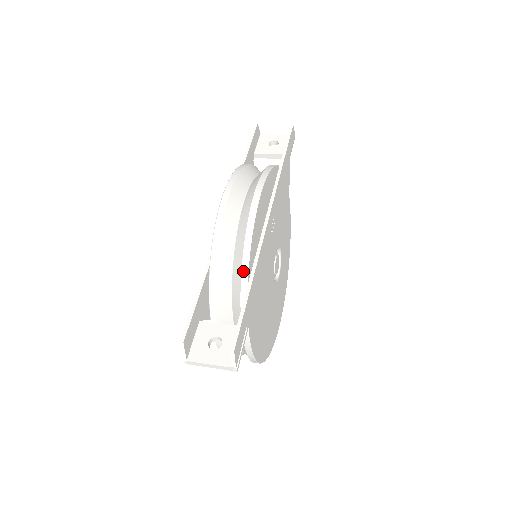
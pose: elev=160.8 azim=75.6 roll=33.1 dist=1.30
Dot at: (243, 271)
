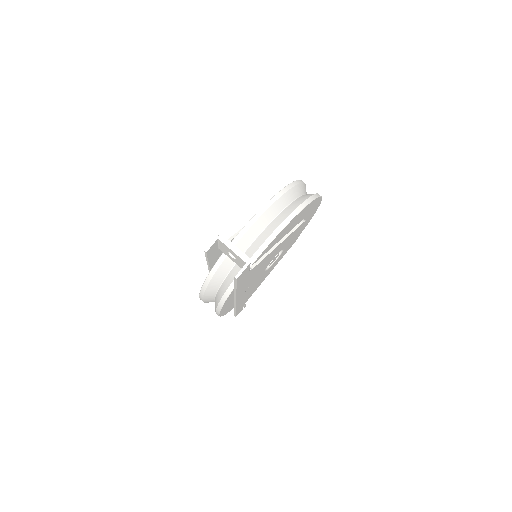
Dot at: occluded
